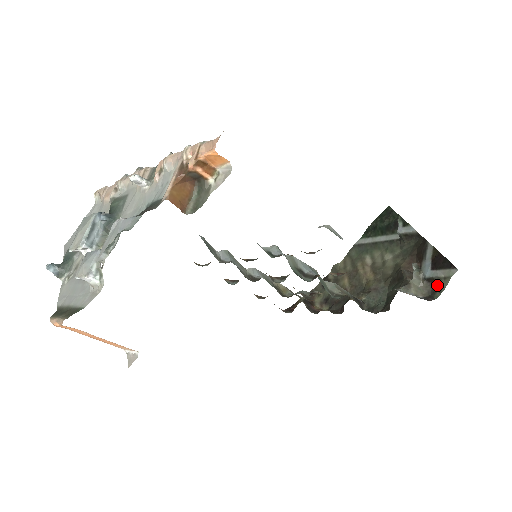
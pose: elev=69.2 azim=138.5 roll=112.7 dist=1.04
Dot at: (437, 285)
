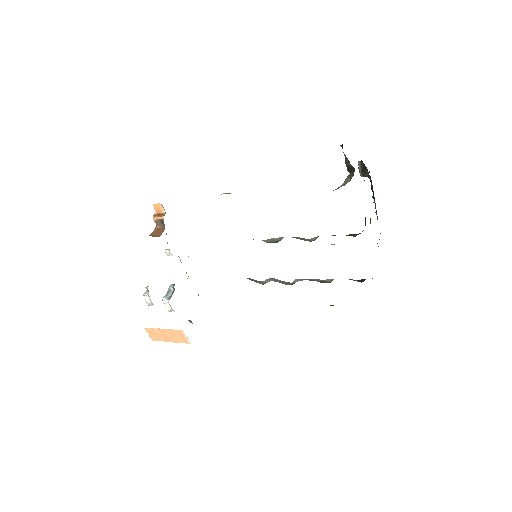
Dot at: (352, 166)
